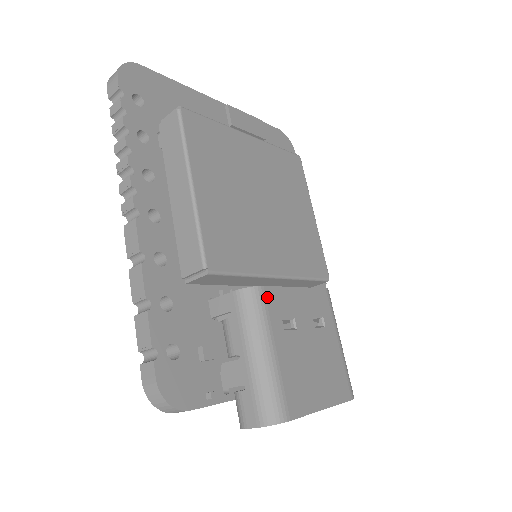
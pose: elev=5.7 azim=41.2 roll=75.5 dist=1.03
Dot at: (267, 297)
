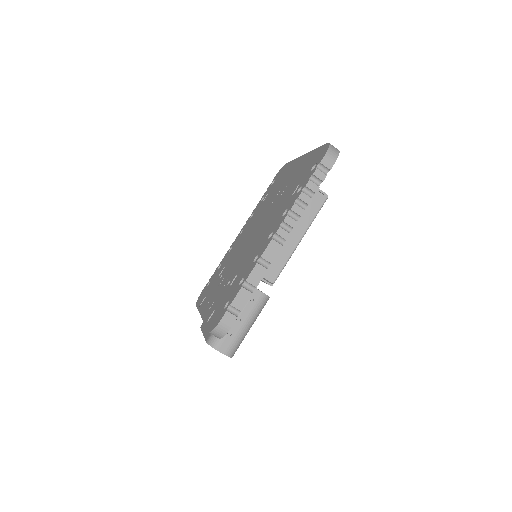
Dot at: occluded
